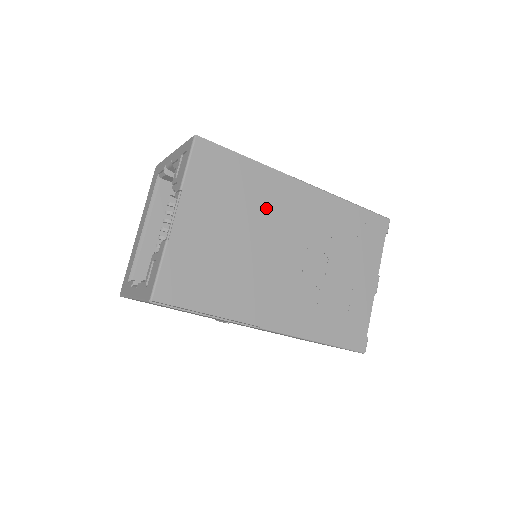
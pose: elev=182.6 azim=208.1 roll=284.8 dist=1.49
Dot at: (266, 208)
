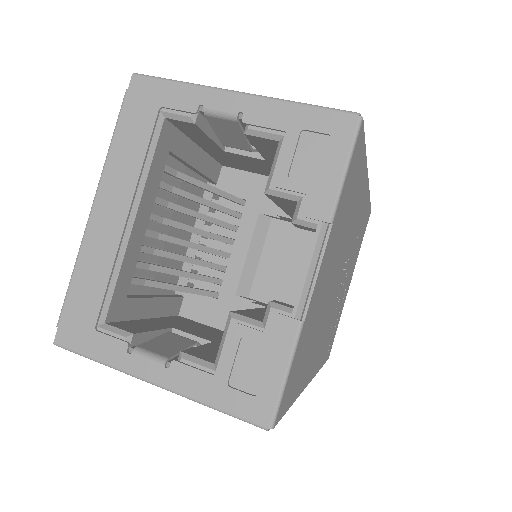
Dot at: (350, 226)
